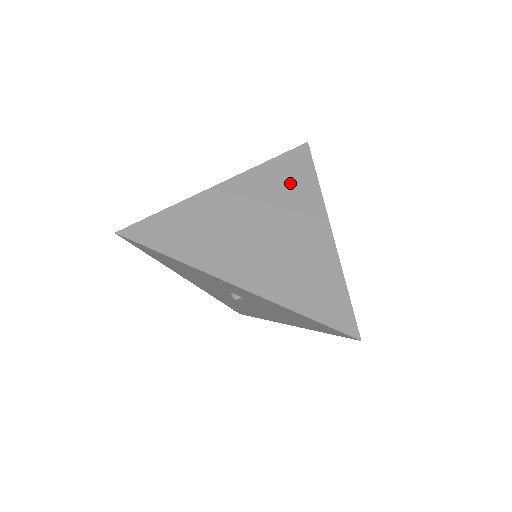
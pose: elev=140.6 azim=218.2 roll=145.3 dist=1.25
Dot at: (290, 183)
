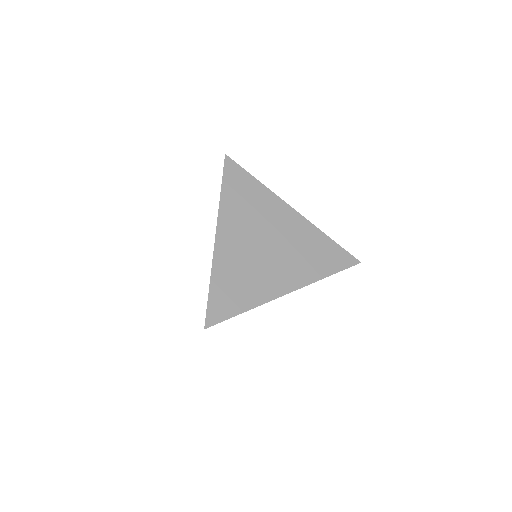
Dot at: (248, 198)
